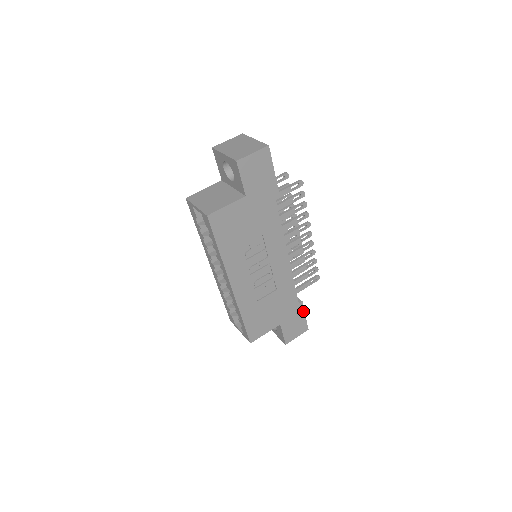
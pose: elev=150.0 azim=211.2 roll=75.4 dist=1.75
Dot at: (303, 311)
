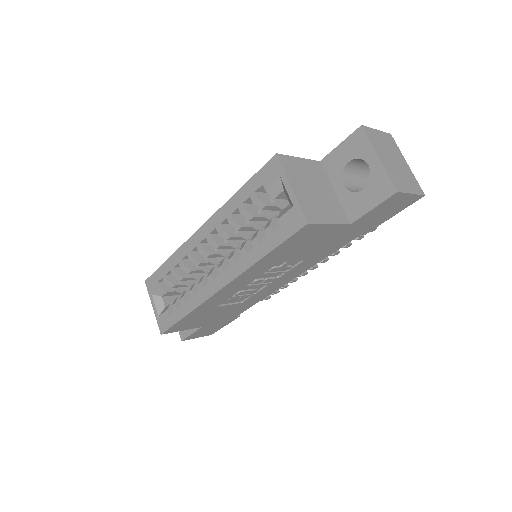
Dot at: (229, 322)
